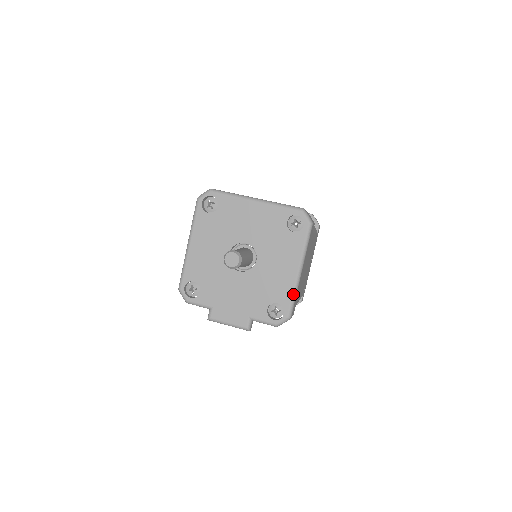
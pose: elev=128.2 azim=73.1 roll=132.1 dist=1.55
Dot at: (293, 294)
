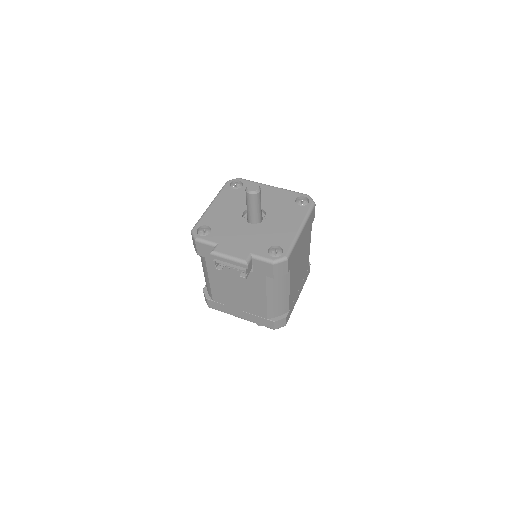
Dot at: (293, 242)
